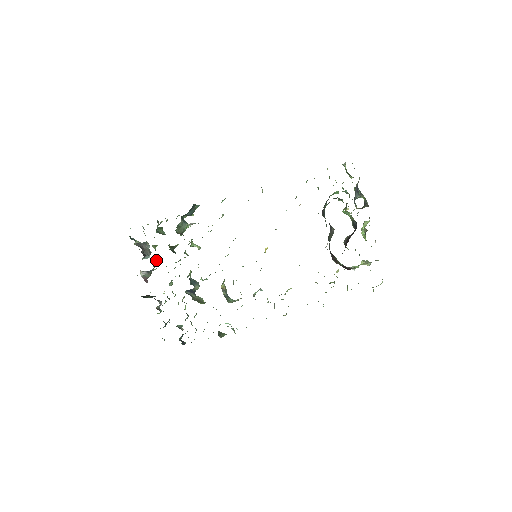
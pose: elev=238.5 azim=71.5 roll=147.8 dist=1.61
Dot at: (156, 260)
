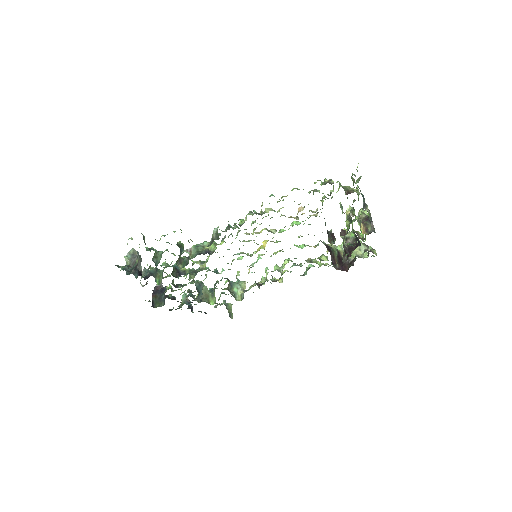
Dot at: (157, 279)
